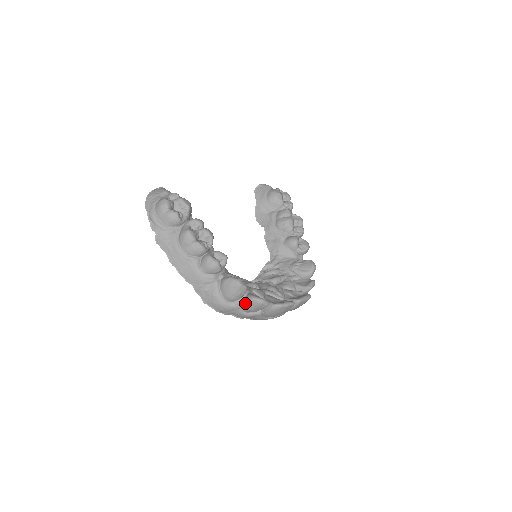
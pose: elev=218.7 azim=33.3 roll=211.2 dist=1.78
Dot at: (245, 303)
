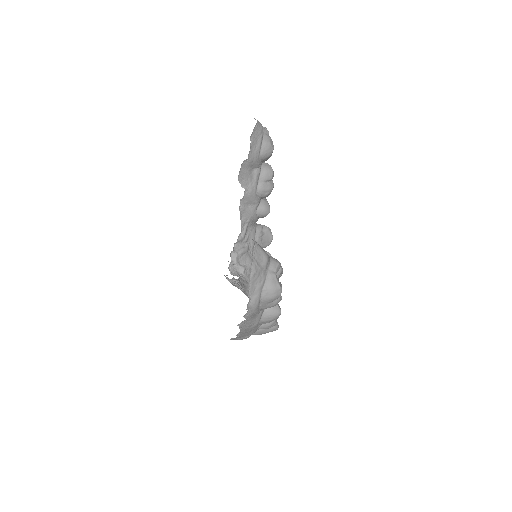
Dot at: occluded
